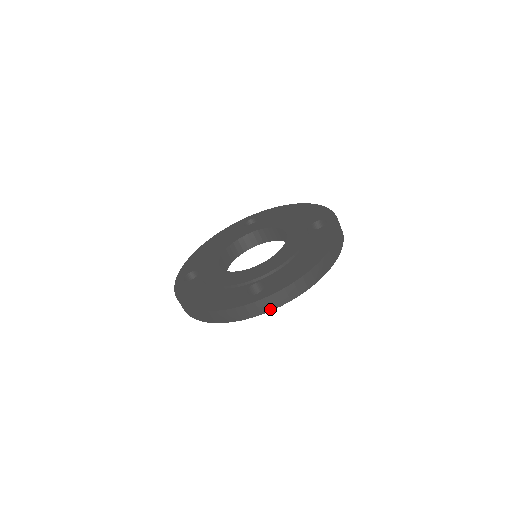
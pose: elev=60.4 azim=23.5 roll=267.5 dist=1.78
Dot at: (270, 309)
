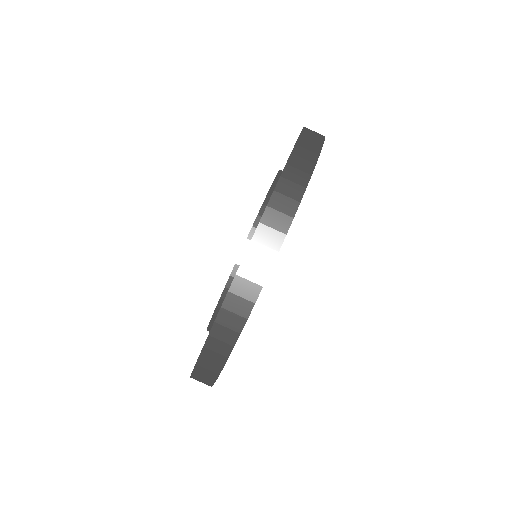
Dot at: (230, 345)
